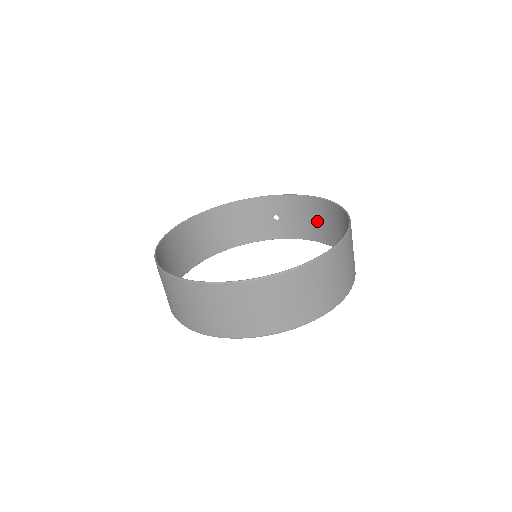
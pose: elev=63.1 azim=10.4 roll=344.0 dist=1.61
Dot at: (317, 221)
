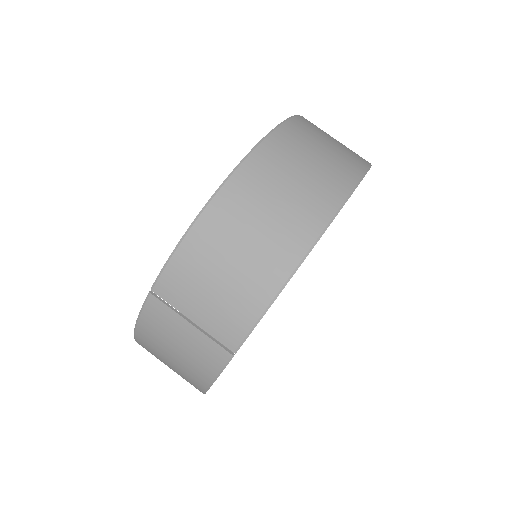
Dot at: occluded
